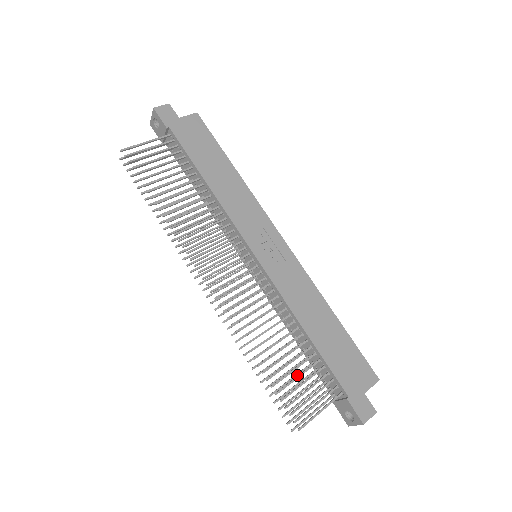
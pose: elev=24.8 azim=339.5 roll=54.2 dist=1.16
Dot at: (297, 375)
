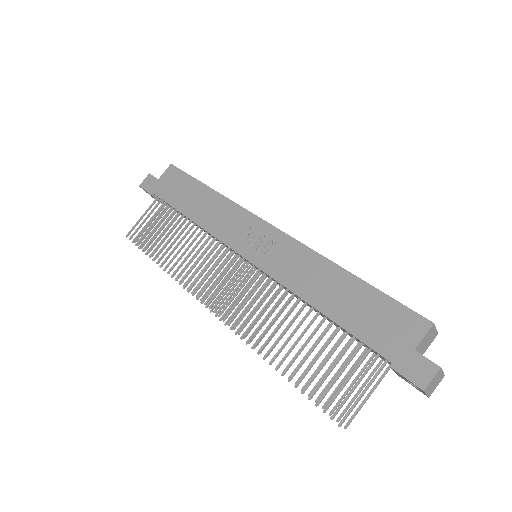
Dot at: (335, 360)
